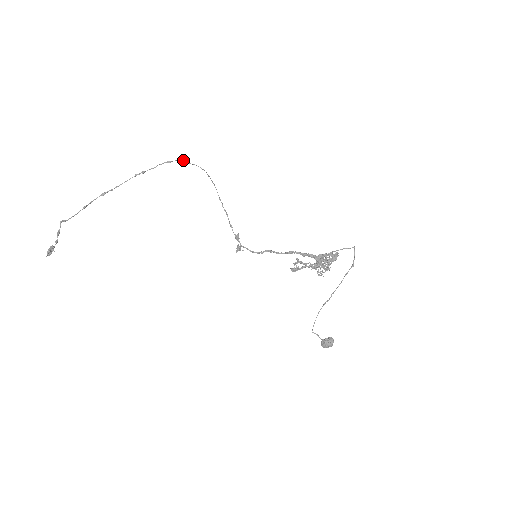
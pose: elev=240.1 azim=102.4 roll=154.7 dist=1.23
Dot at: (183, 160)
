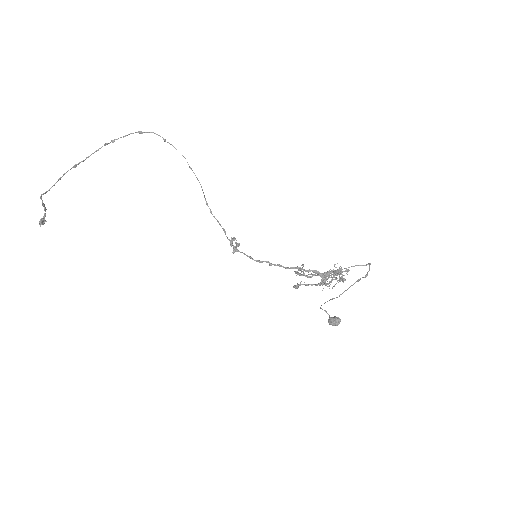
Dot at: (157, 134)
